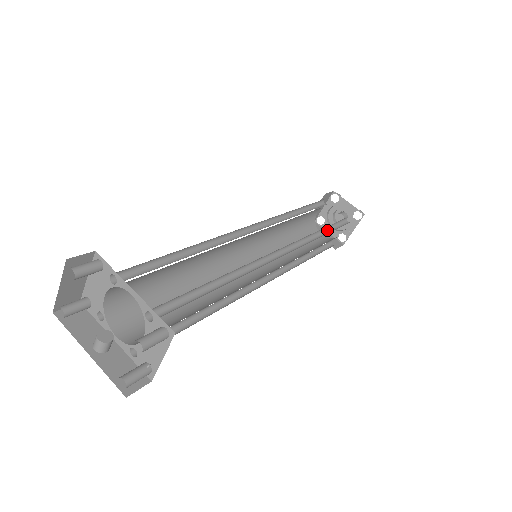
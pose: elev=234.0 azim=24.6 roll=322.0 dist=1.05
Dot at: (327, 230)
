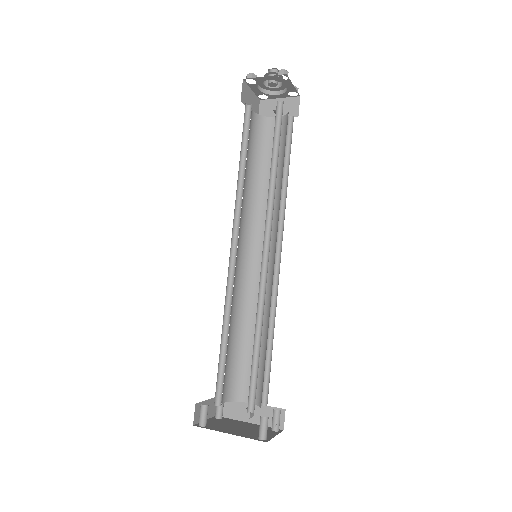
Dot at: (275, 153)
